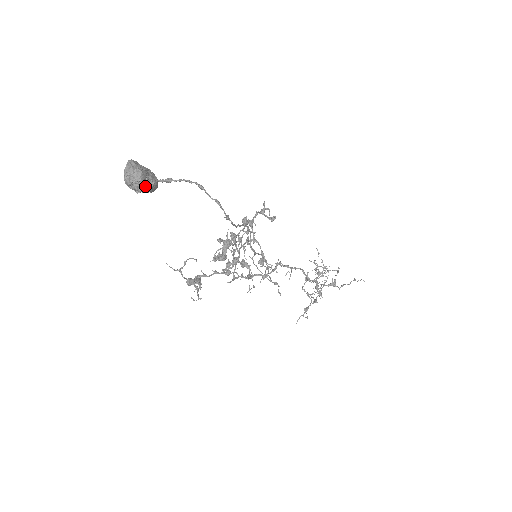
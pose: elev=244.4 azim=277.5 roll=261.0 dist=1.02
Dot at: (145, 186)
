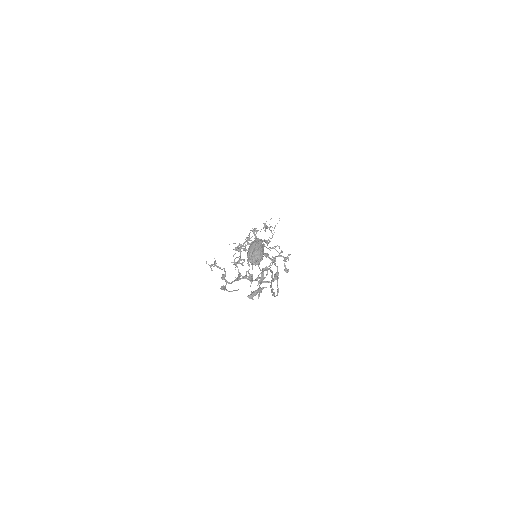
Dot at: (256, 264)
